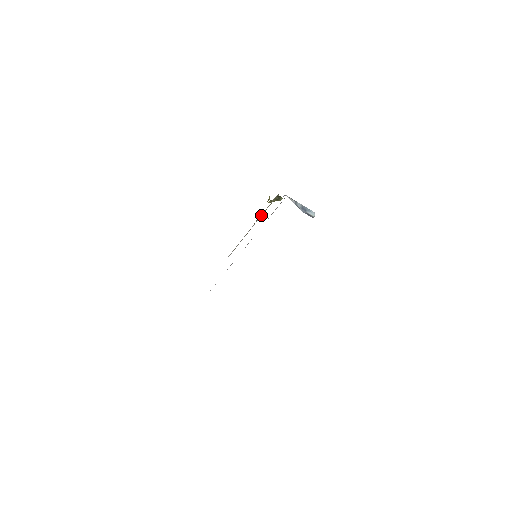
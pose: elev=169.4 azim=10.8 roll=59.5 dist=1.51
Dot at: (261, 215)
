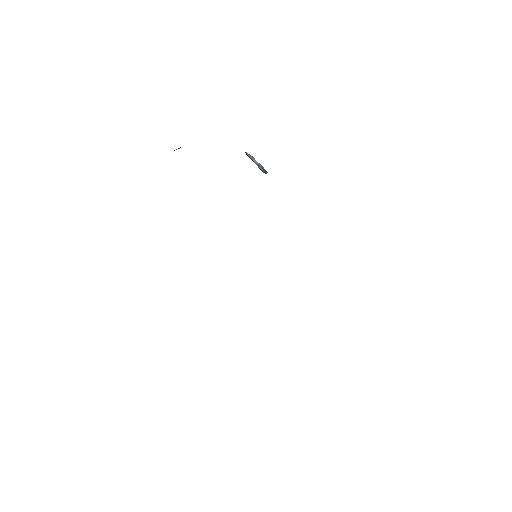
Dot at: occluded
